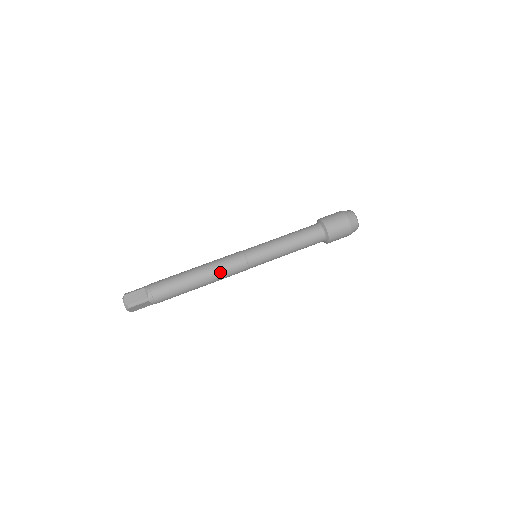
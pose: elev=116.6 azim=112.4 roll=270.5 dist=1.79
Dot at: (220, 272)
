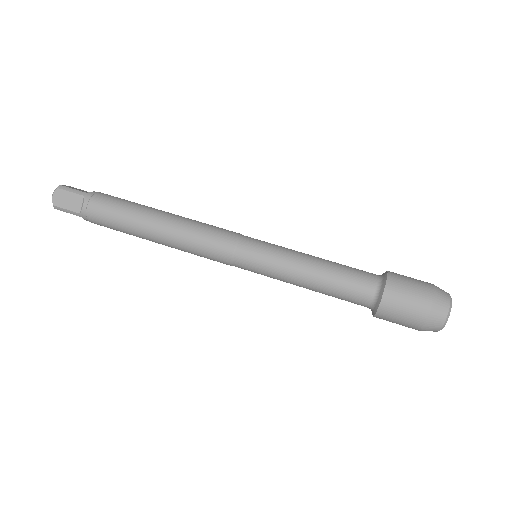
Dot at: (194, 225)
